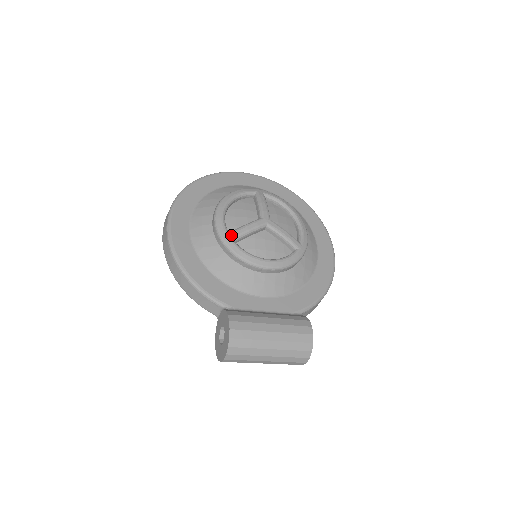
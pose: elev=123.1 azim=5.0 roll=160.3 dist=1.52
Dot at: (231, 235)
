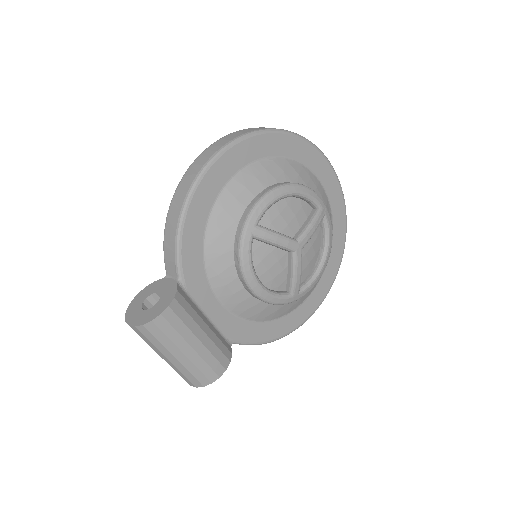
Dot at: (257, 230)
